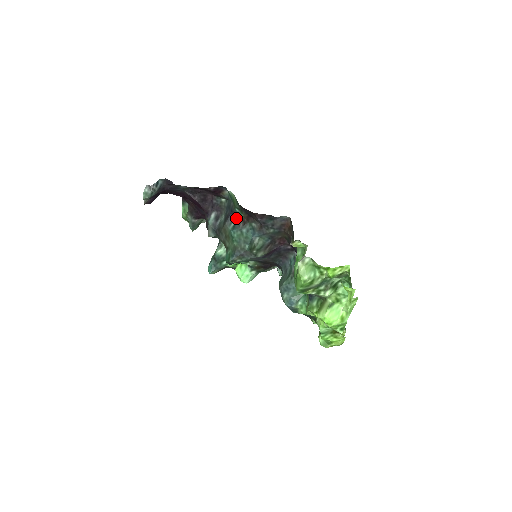
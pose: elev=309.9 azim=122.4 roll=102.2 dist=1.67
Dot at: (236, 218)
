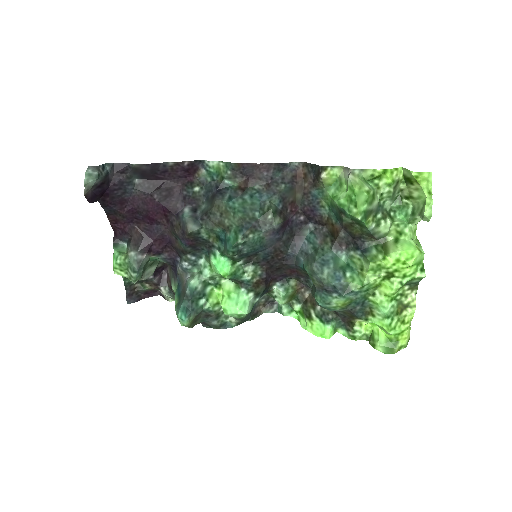
Dot at: (228, 191)
